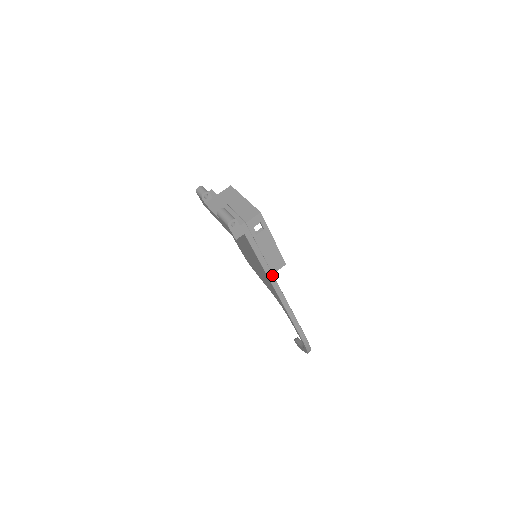
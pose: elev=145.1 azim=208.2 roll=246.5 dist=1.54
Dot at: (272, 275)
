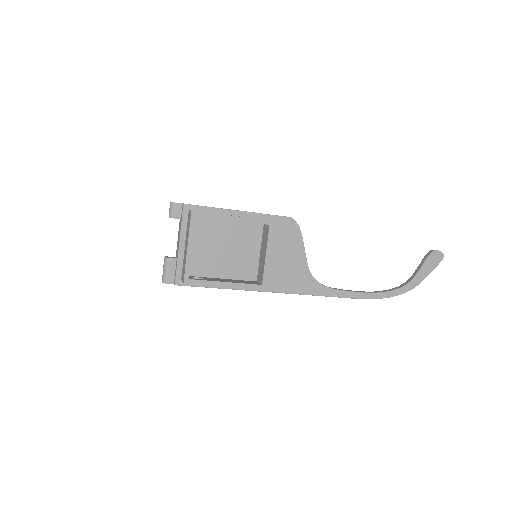
Dot at: occluded
